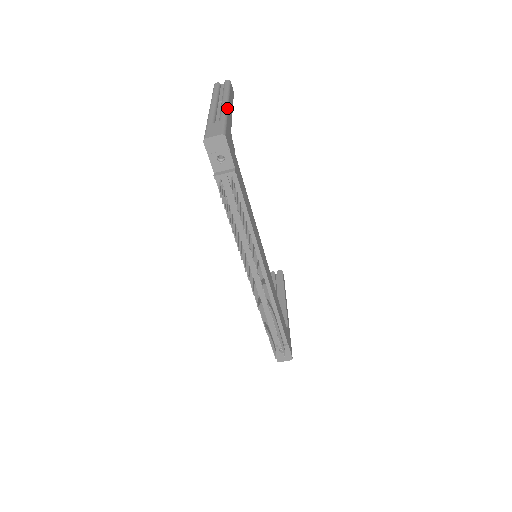
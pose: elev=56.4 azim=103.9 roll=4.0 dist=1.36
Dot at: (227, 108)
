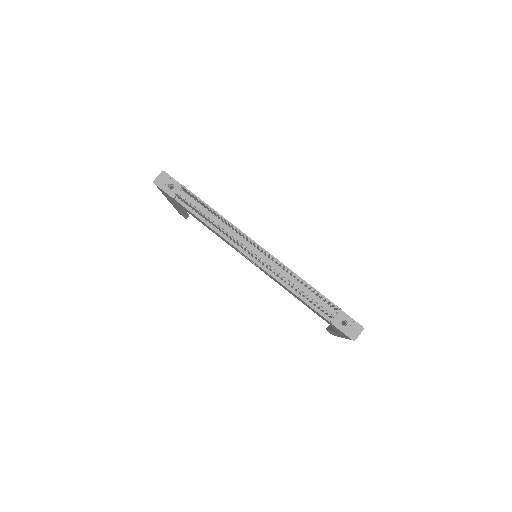
Dot at: occluded
